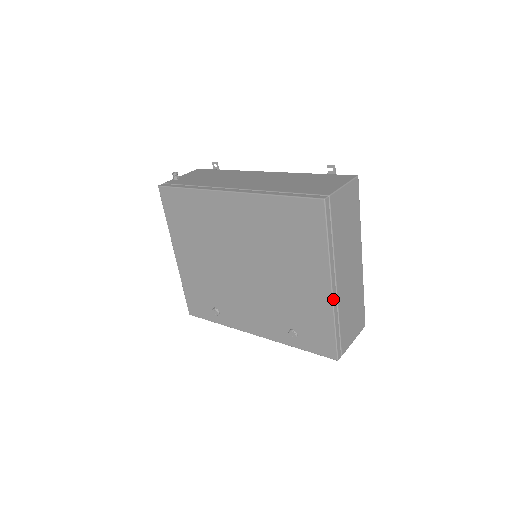
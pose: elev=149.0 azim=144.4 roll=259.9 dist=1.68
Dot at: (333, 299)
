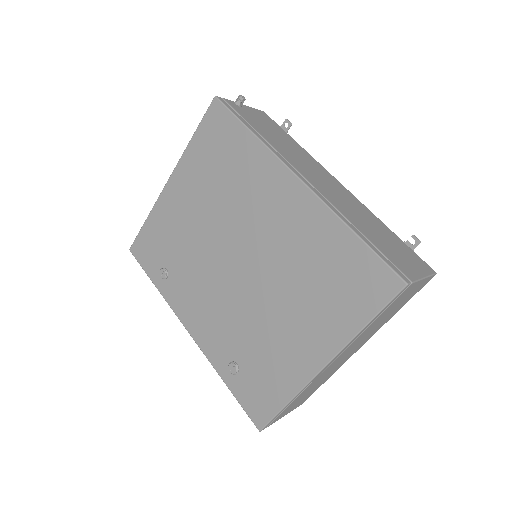
Dot at: (314, 378)
